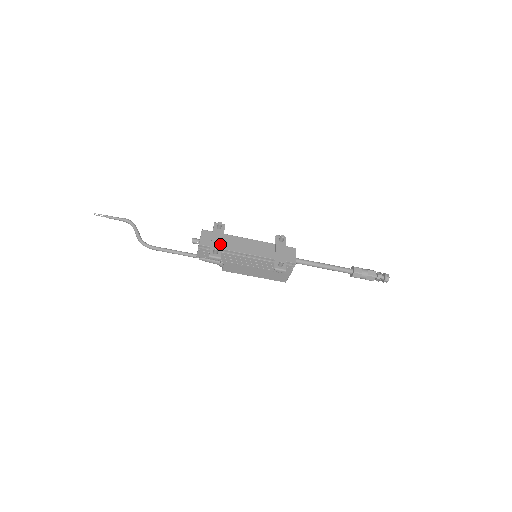
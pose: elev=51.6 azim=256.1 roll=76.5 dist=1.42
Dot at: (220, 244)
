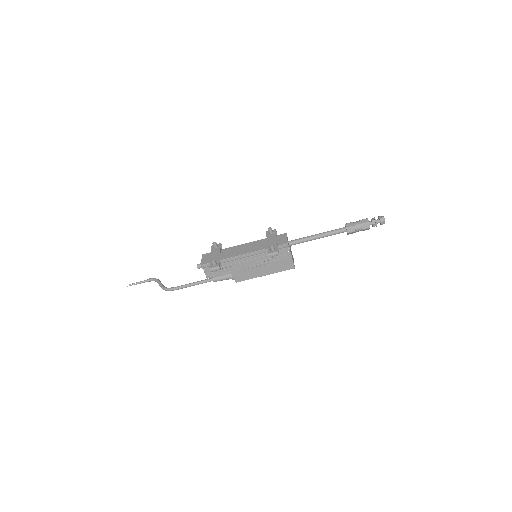
Dot at: (218, 257)
